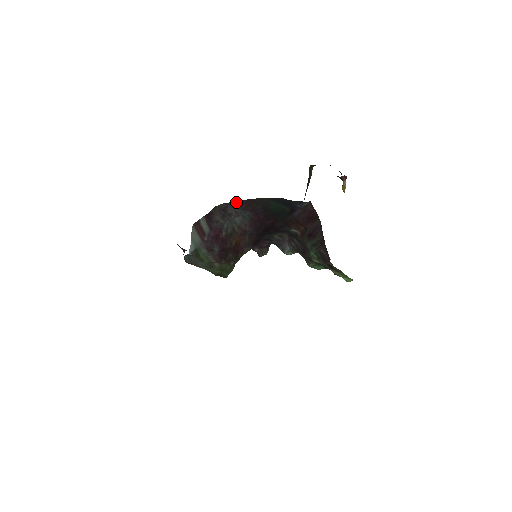
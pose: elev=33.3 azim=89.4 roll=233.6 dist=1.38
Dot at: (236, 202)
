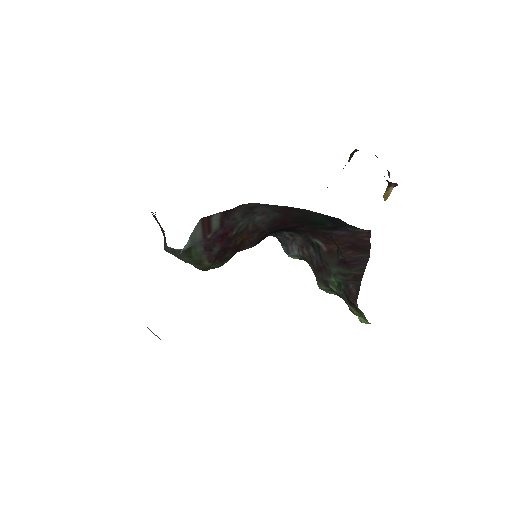
Dot at: (274, 205)
